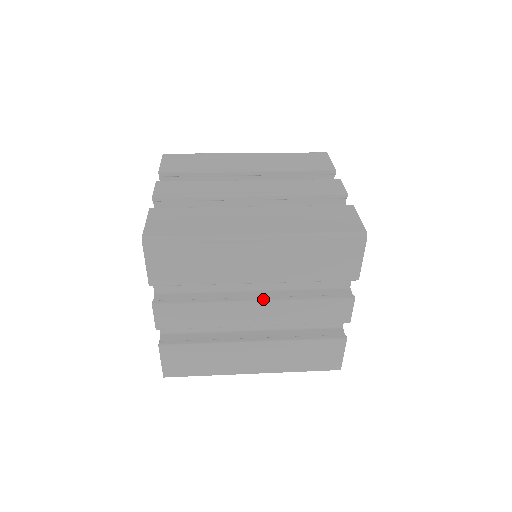
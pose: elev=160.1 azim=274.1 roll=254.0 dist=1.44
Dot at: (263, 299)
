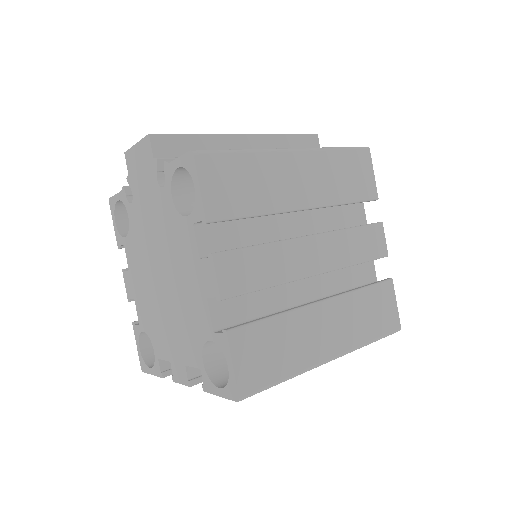
Dot at: occluded
